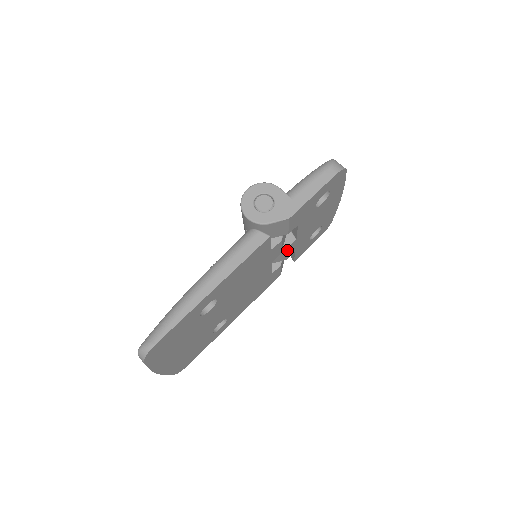
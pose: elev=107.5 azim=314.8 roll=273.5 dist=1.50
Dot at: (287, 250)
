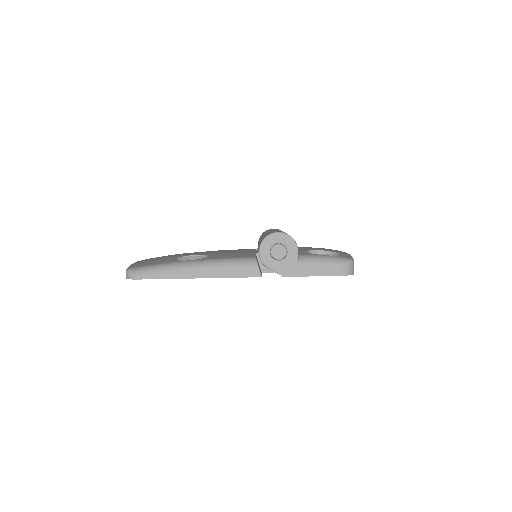
Dot at: occluded
